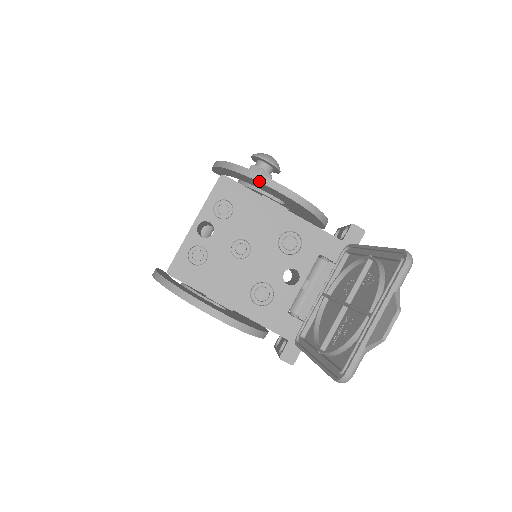
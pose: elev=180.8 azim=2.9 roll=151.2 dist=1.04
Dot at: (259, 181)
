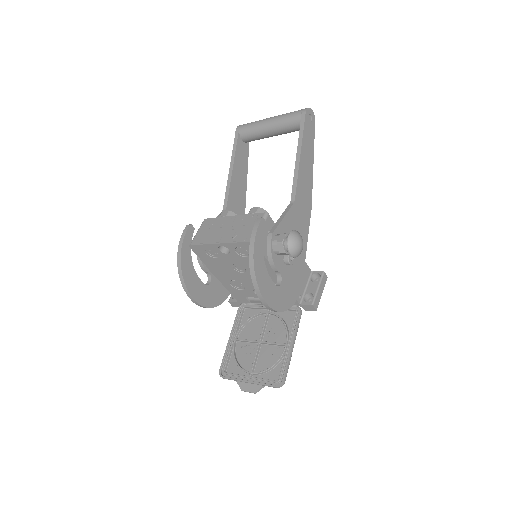
Dot at: (256, 292)
